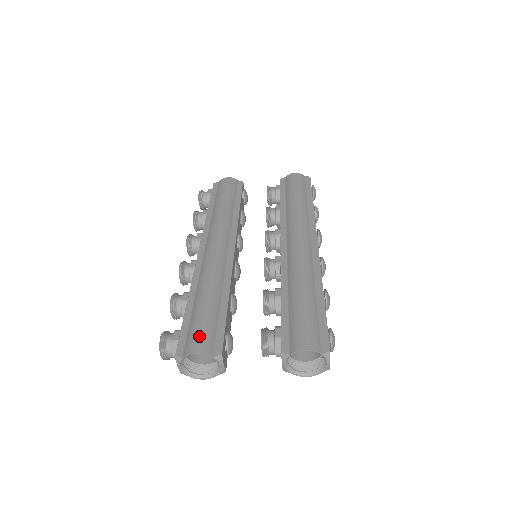
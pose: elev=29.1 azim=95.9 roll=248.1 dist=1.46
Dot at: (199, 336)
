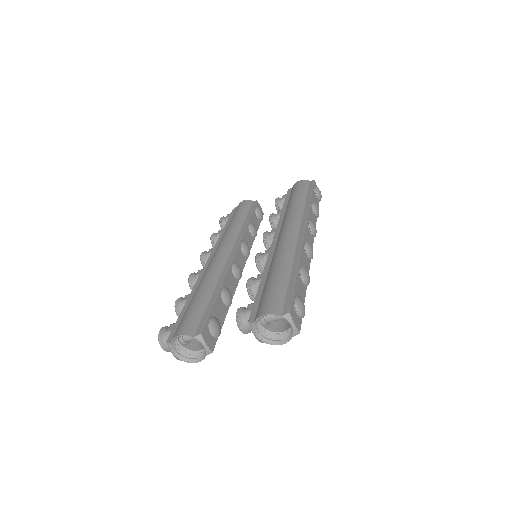
Dot at: (184, 323)
